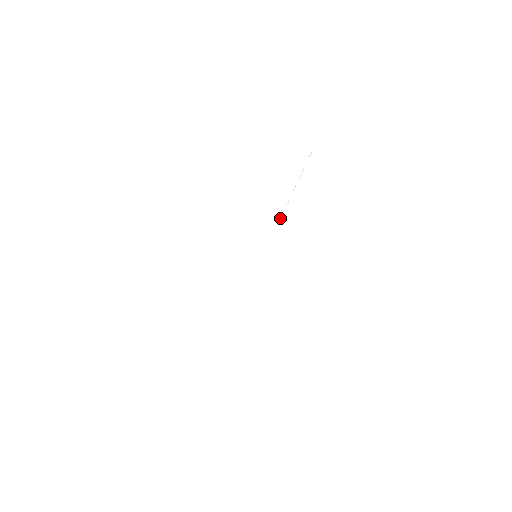
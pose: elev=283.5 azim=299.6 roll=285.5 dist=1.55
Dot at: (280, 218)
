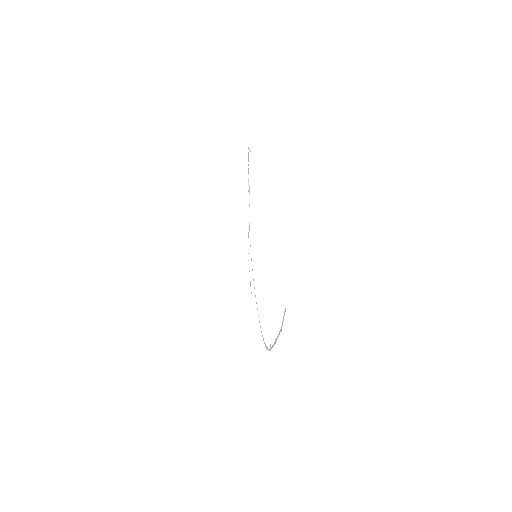
Dot at: occluded
